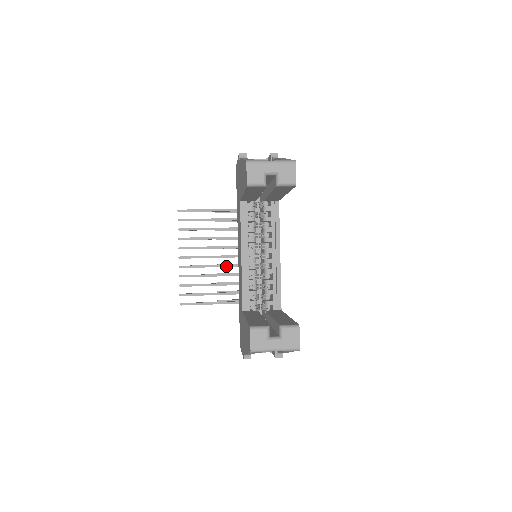
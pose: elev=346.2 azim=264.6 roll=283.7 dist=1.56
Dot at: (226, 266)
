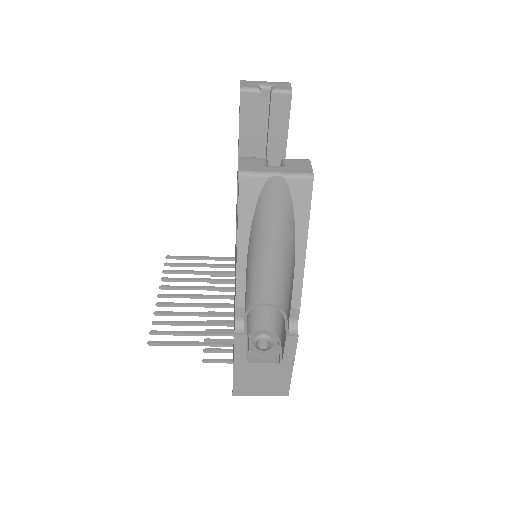
Dot at: (218, 305)
